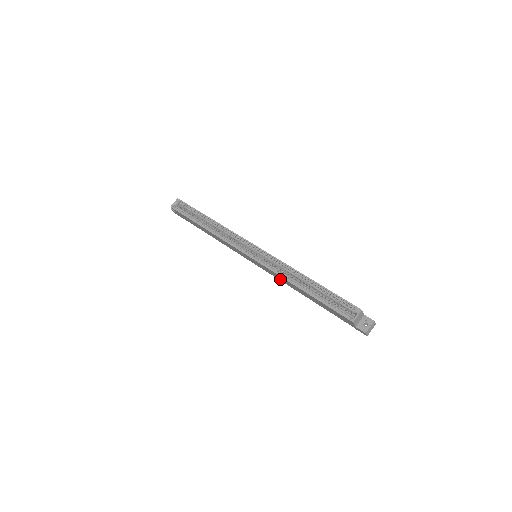
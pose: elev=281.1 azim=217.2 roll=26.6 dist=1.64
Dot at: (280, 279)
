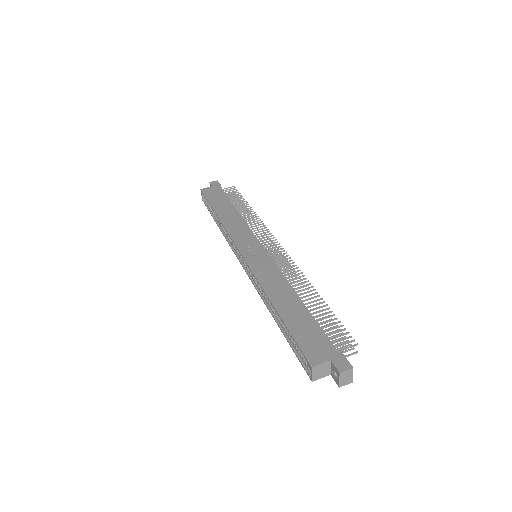
Dot at: occluded
